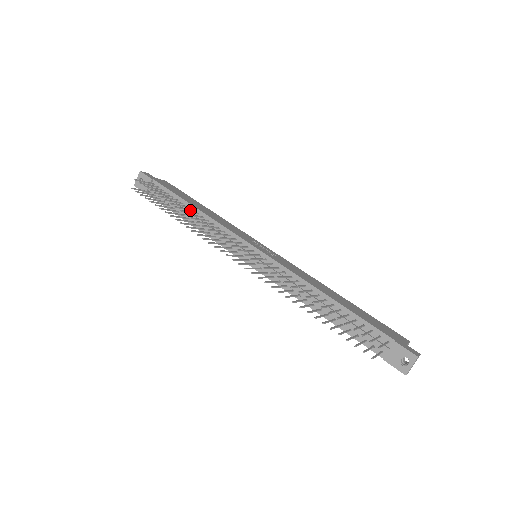
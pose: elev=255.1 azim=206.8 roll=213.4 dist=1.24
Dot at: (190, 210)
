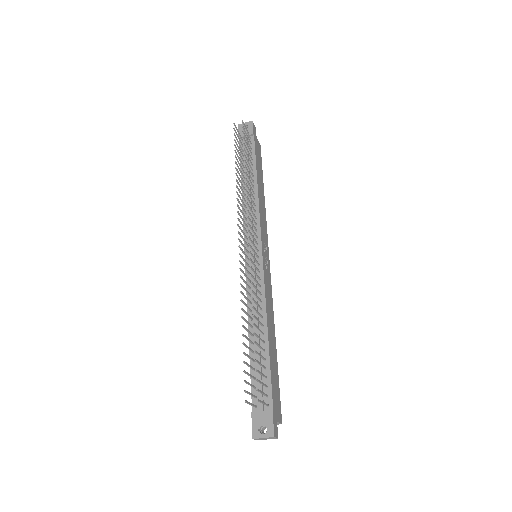
Dot at: (252, 180)
